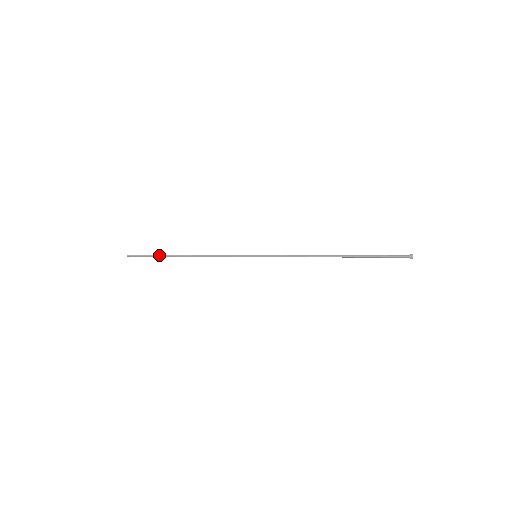
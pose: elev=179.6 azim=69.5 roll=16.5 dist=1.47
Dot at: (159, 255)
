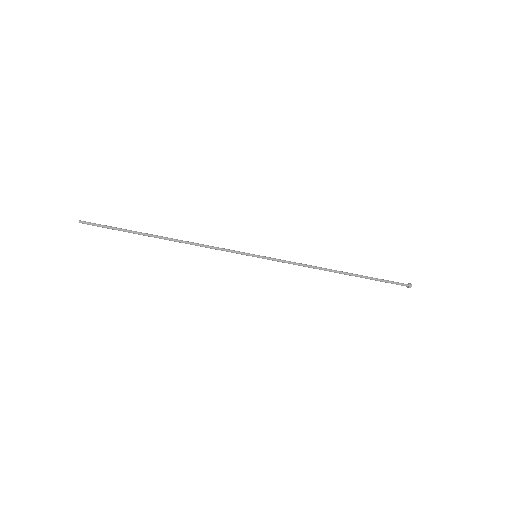
Dot at: (130, 230)
